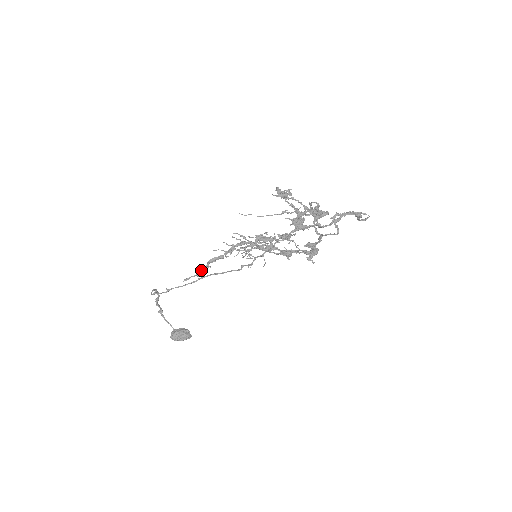
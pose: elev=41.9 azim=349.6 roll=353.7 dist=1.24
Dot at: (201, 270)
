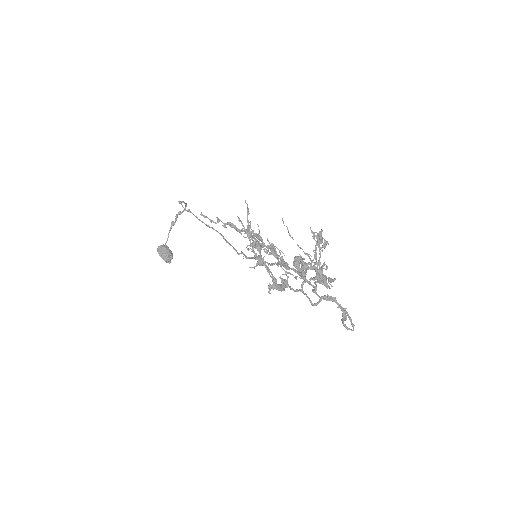
Dot at: (218, 221)
